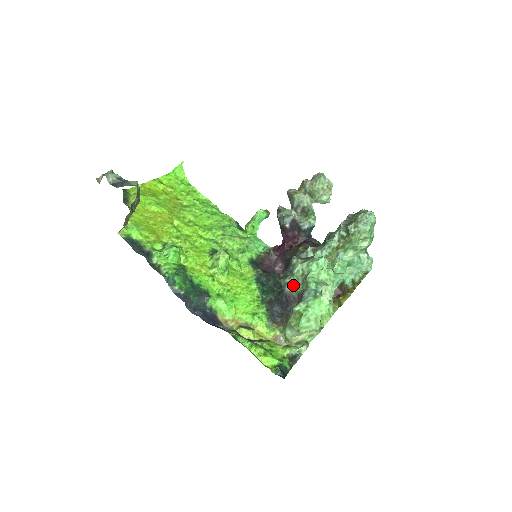
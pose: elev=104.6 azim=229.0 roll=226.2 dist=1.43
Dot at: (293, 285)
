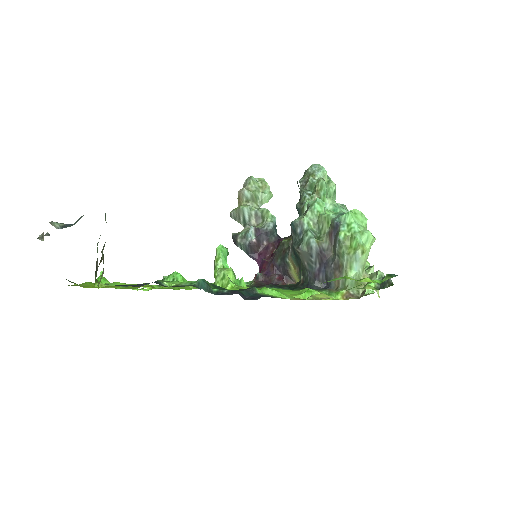
Dot at: (315, 239)
